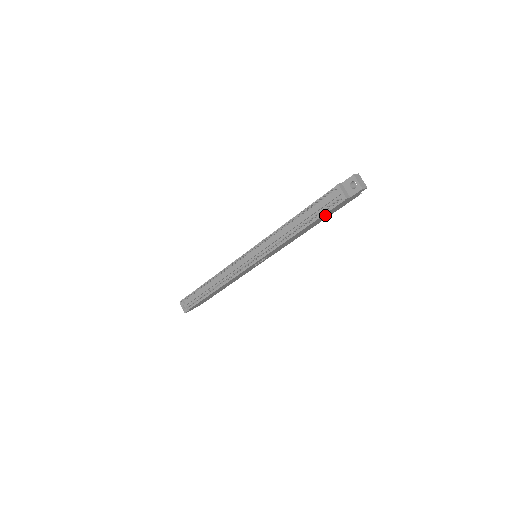
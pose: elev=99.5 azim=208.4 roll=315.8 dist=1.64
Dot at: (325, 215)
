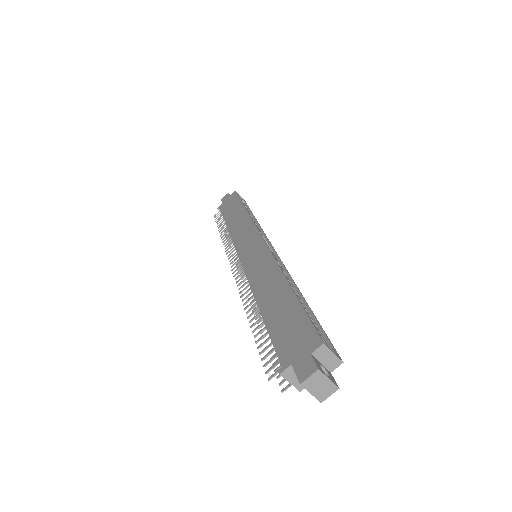
Dot at: occluded
